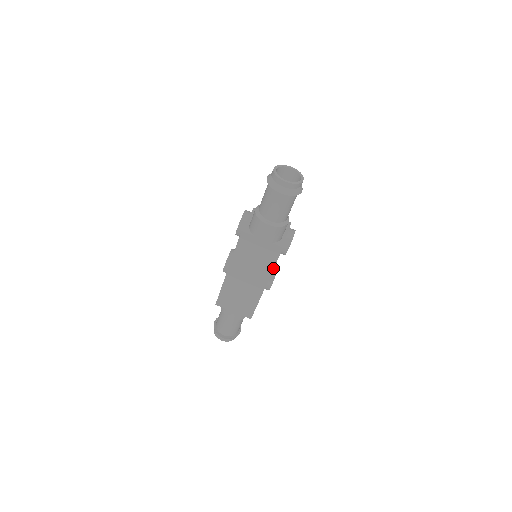
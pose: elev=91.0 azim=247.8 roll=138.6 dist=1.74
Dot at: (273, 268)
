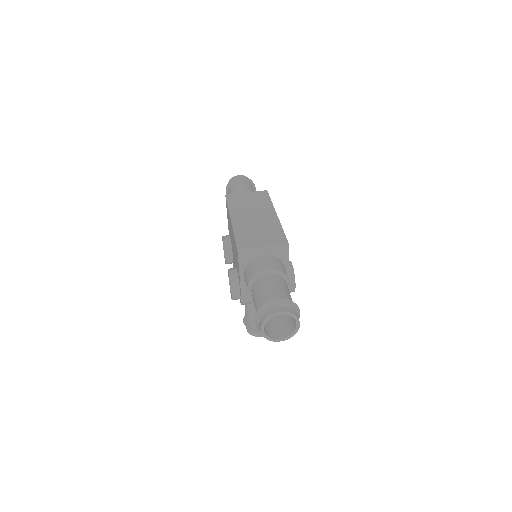
Dot at: (270, 199)
